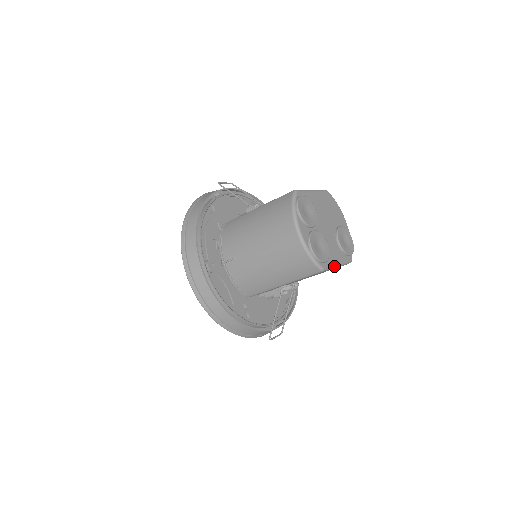
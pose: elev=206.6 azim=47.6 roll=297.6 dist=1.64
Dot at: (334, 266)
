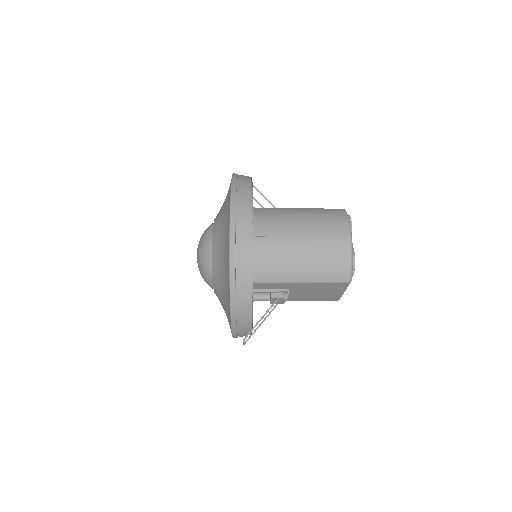
Dot at: occluded
